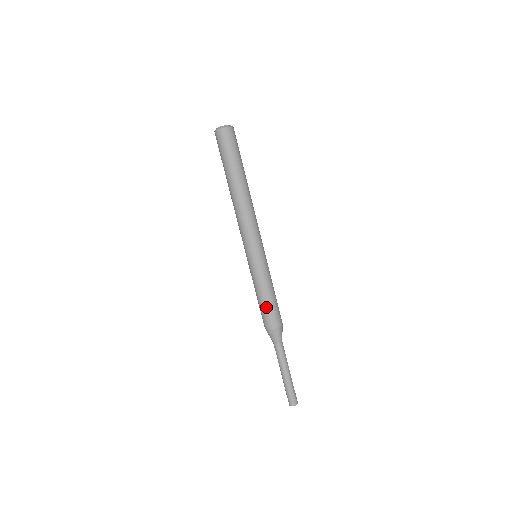
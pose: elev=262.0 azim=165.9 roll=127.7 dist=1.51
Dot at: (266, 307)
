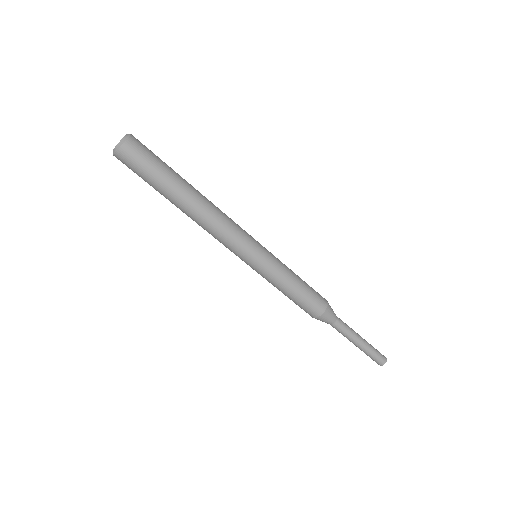
Dot at: (299, 301)
